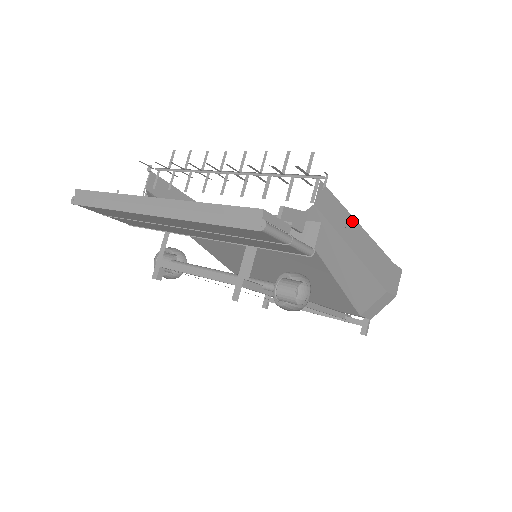
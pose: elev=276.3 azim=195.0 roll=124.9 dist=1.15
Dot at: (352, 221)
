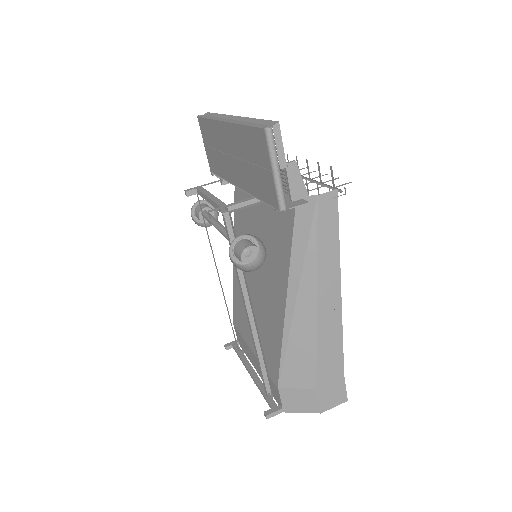
Dot at: (337, 265)
